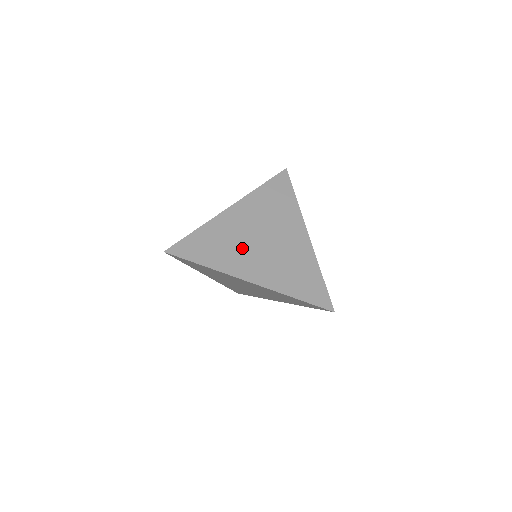
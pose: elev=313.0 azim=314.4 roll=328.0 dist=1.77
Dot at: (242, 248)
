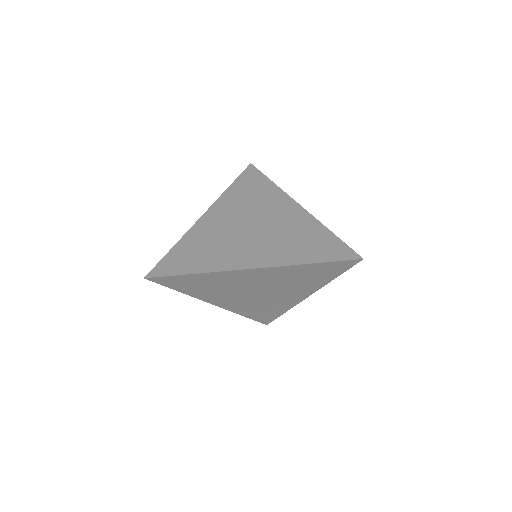
Dot at: (230, 242)
